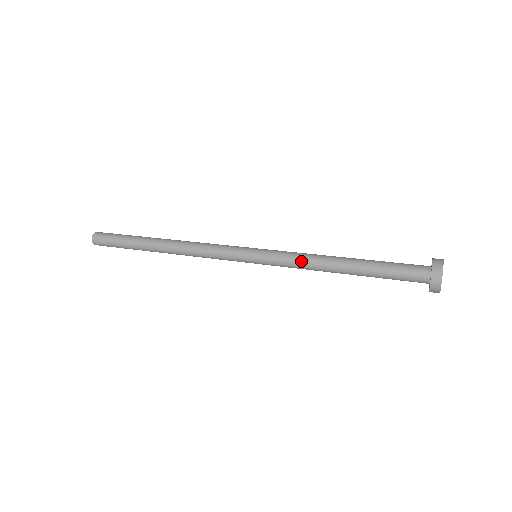
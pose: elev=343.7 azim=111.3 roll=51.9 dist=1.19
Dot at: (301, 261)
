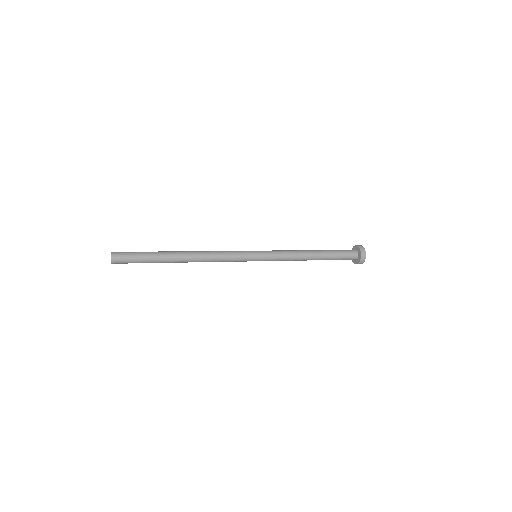
Dot at: (289, 257)
